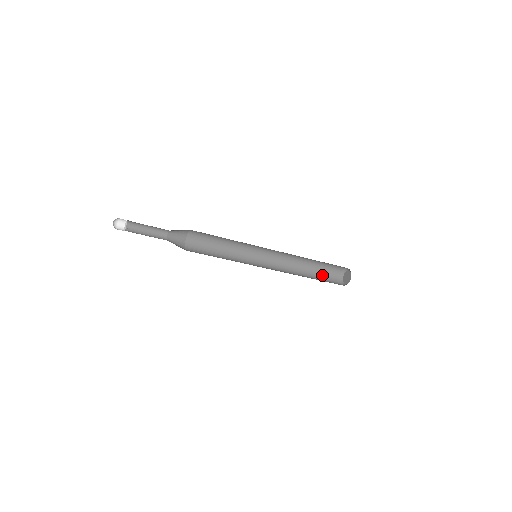
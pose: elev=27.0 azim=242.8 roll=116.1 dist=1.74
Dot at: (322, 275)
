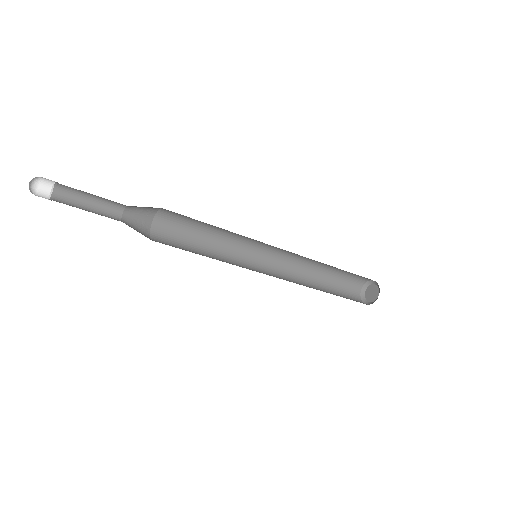
Dot at: (340, 293)
